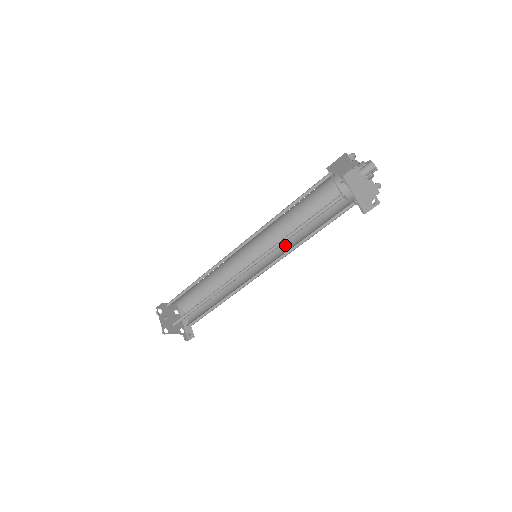
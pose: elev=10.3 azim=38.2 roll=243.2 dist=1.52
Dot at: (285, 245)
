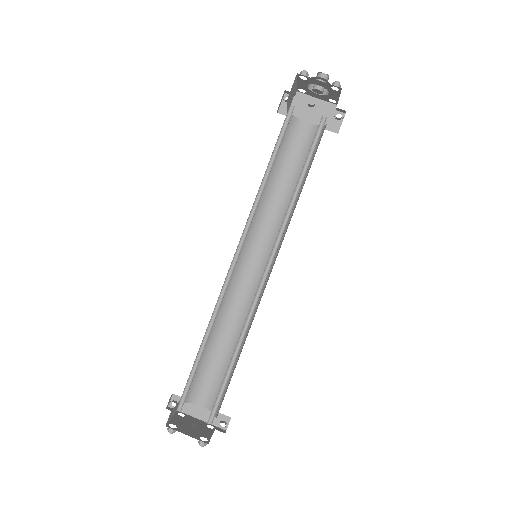
Dot at: (273, 224)
